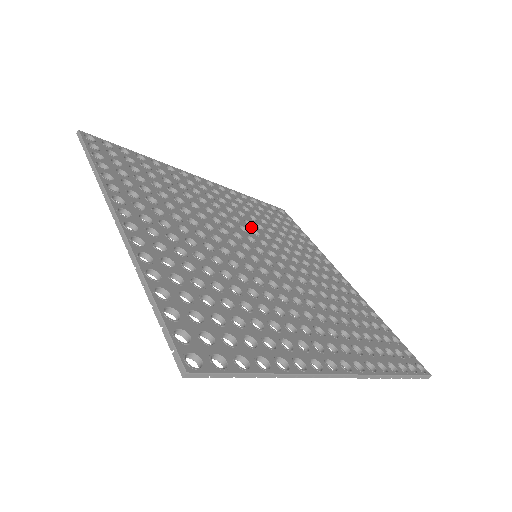
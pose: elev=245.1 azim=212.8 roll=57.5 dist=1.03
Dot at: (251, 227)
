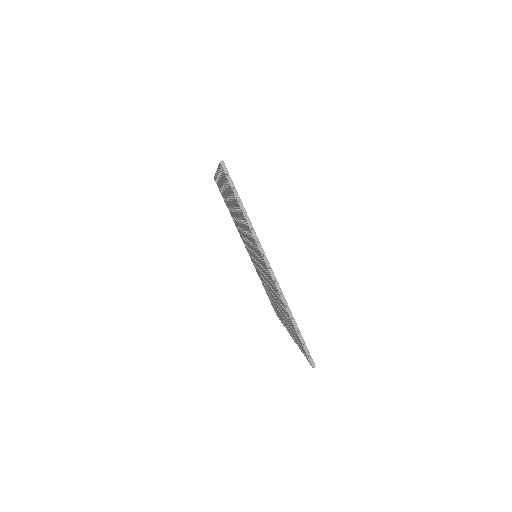
Dot at: occluded
